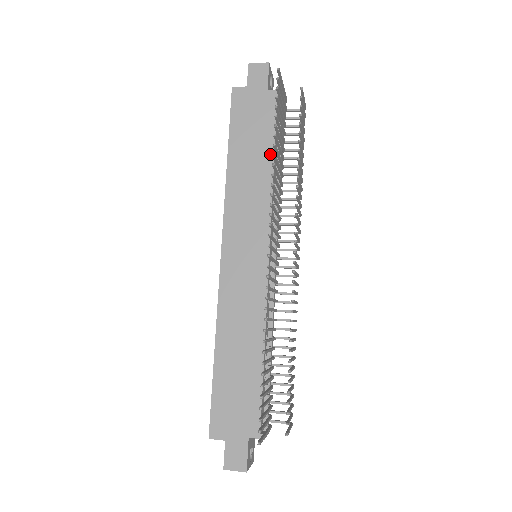
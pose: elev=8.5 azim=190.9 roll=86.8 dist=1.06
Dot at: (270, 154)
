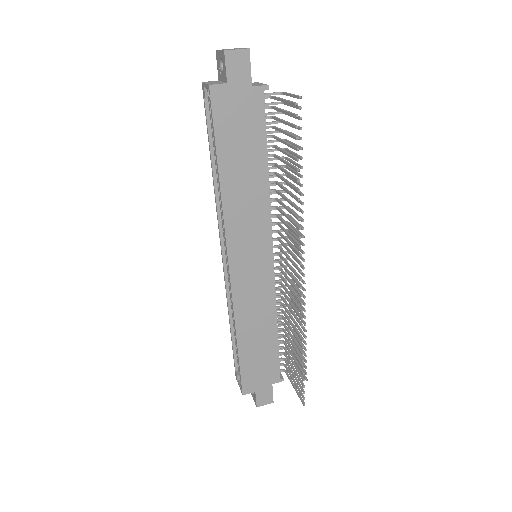
Dot at: (263, 163)
